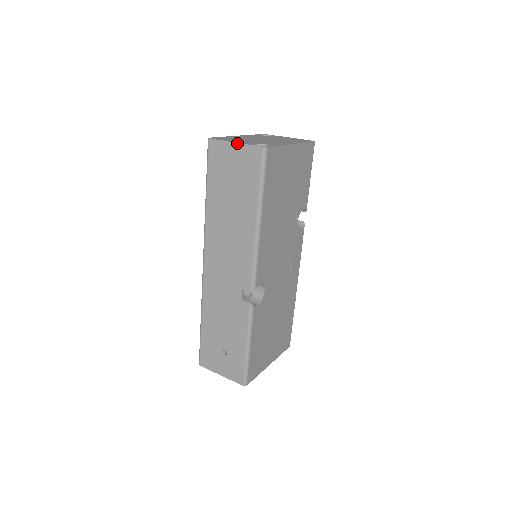
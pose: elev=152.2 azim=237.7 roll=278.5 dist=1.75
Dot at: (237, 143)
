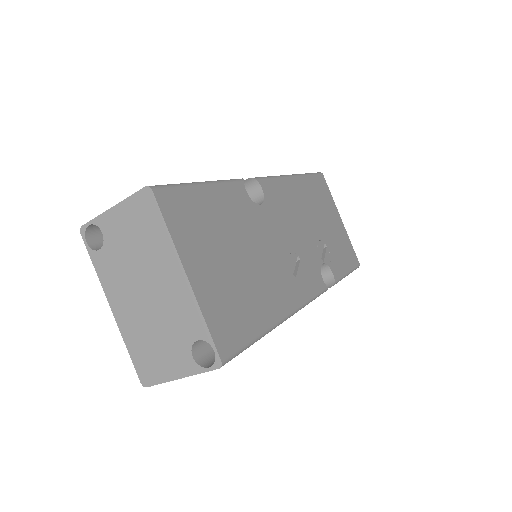
Dot at: occluded
